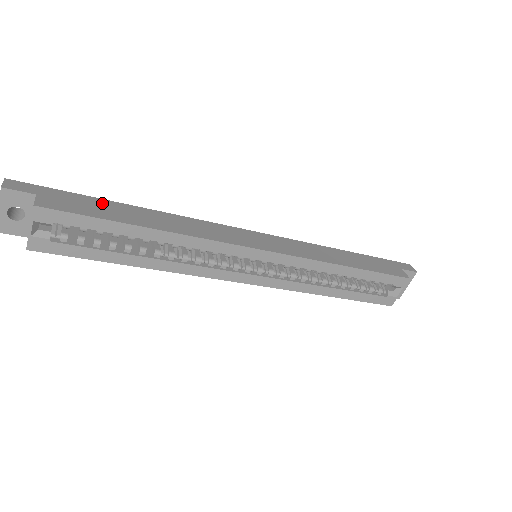
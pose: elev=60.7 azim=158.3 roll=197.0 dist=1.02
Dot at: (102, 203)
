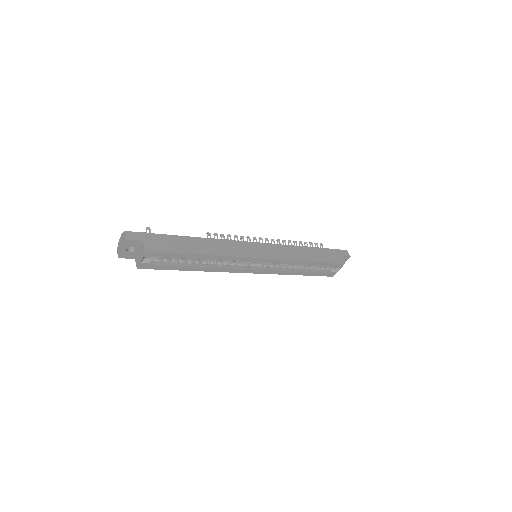
Dot at: (175, 239)
